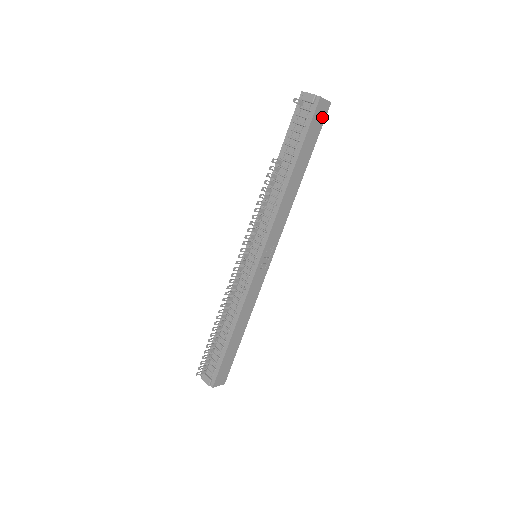
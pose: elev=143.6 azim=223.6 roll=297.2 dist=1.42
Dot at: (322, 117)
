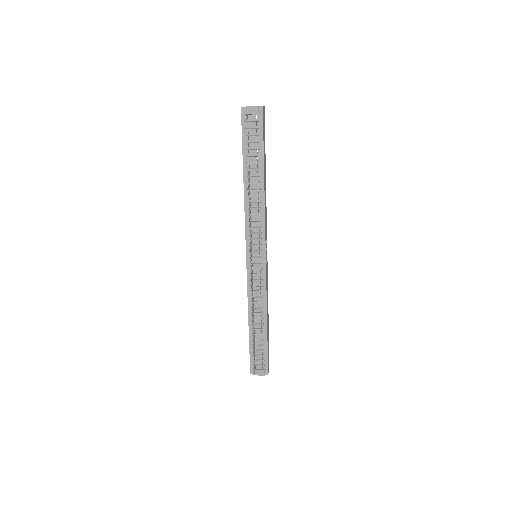
Dot at: (264, 121)
